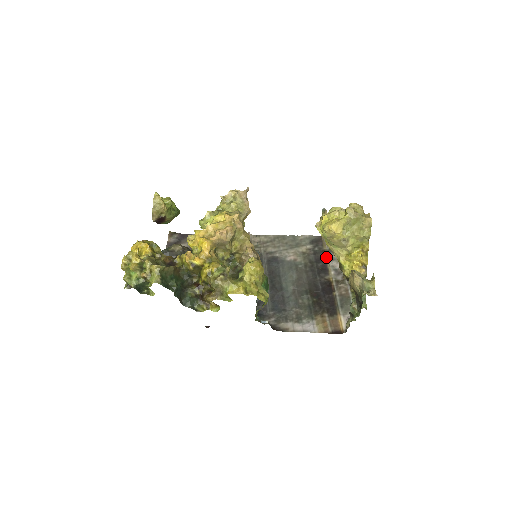
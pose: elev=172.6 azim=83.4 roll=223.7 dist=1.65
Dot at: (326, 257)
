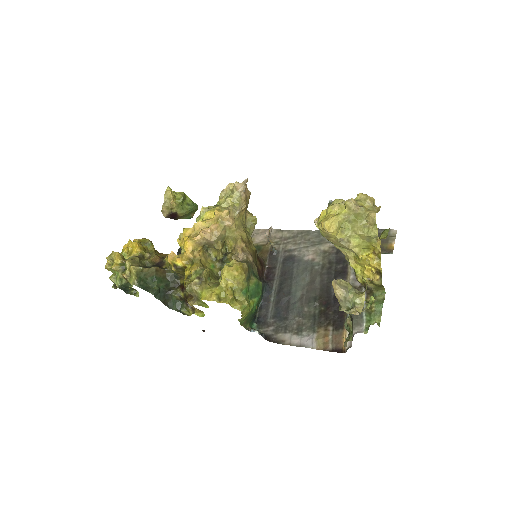
Dot at: occluded
